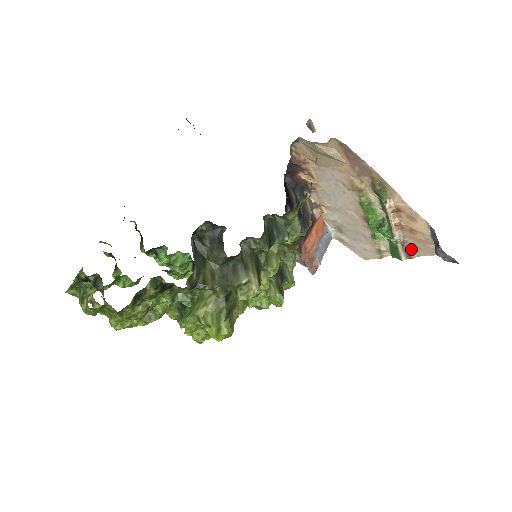
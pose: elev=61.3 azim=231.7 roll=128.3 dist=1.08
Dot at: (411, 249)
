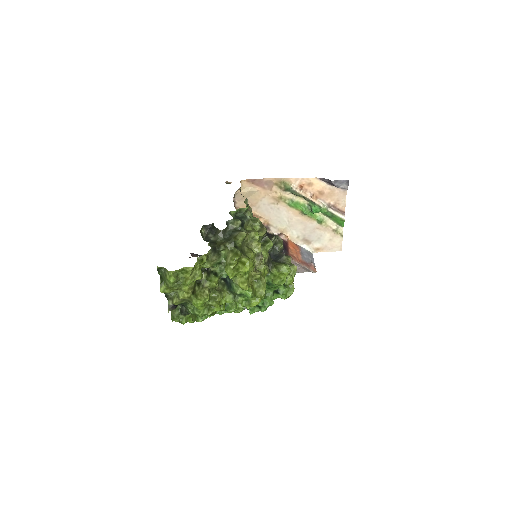
Dot at: (336, 206)
